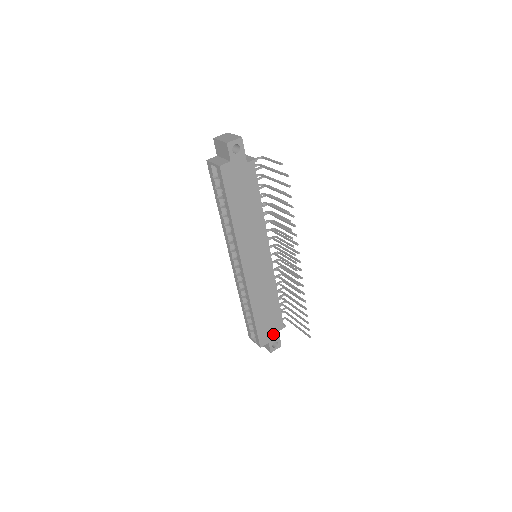
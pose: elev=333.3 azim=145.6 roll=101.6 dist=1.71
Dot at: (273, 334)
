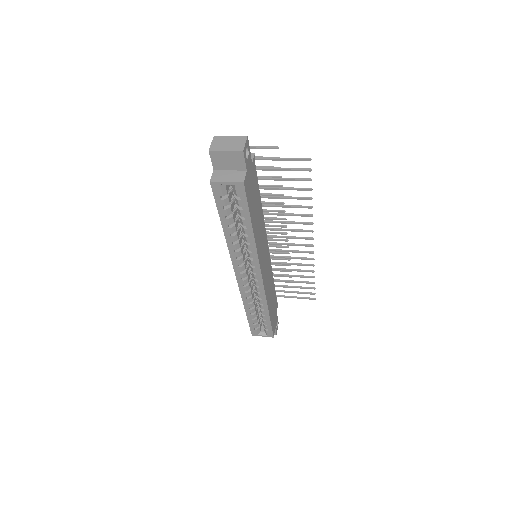
Dot at: (275, 318)
